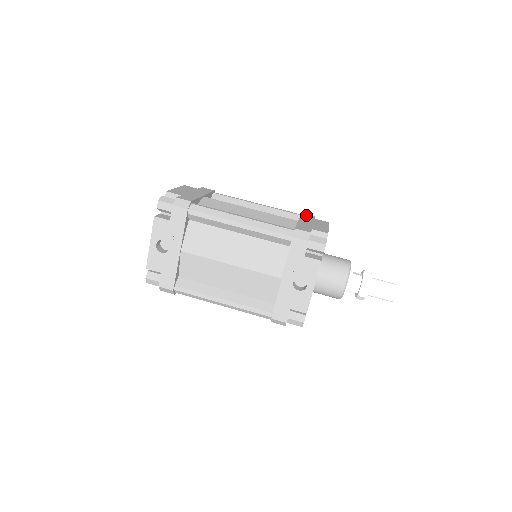
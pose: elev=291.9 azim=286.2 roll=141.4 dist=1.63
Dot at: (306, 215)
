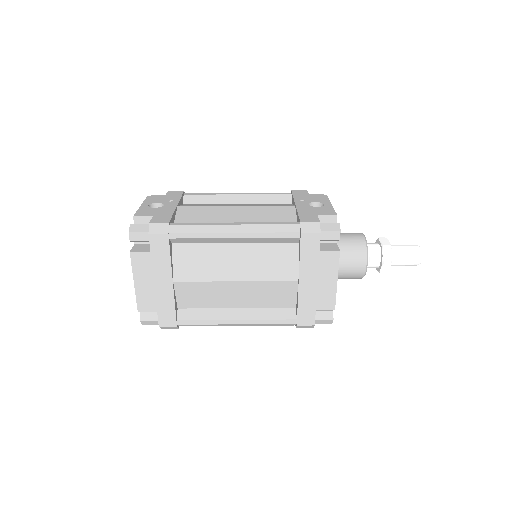
Dot at: occluded
